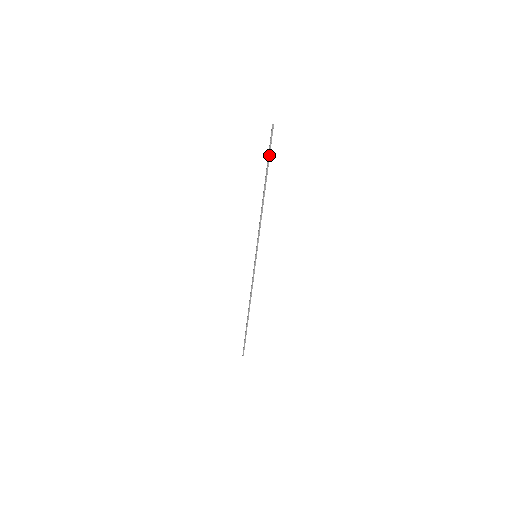
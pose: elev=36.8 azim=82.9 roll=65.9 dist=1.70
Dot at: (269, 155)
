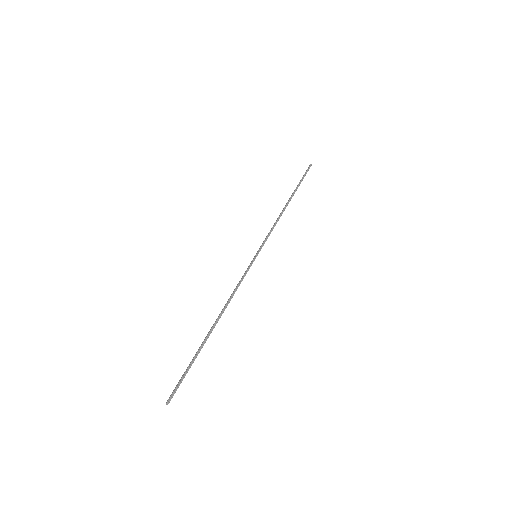
Dot at: (302, 180)
